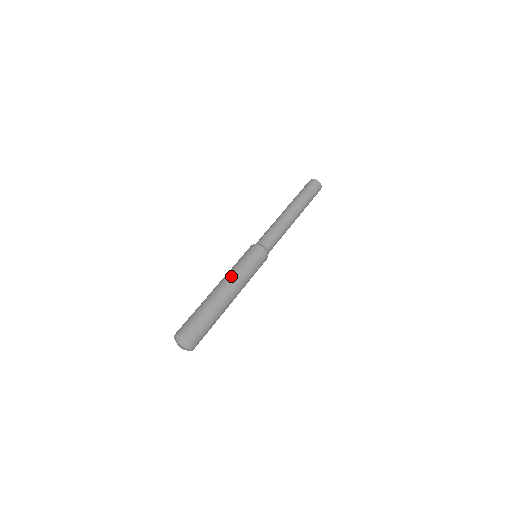
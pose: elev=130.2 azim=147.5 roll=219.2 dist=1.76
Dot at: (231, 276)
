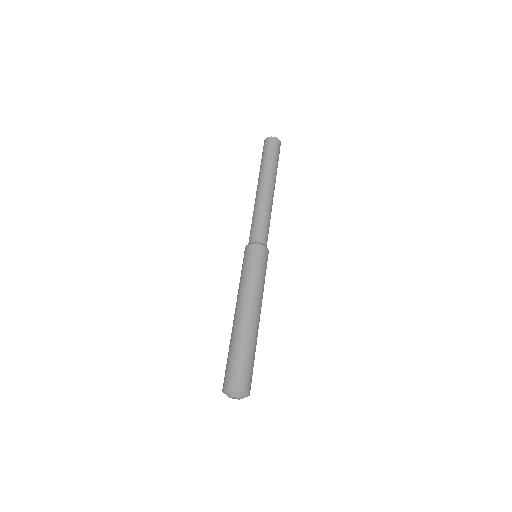
Dot at: (237, 296)
